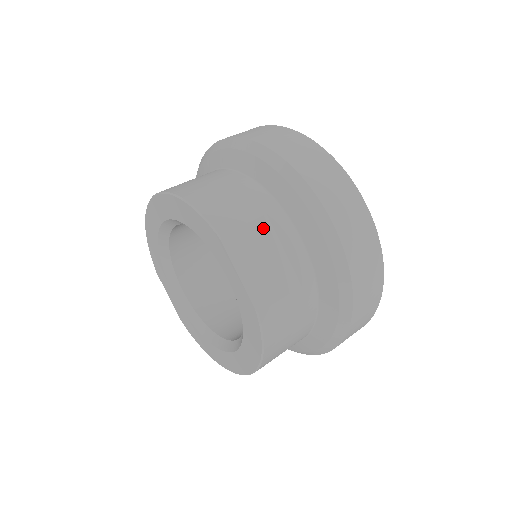
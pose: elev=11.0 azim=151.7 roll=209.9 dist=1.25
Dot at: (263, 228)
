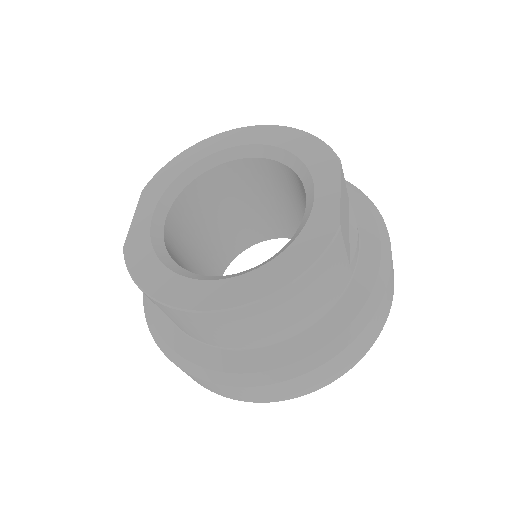
Dot at: (348, 201)
